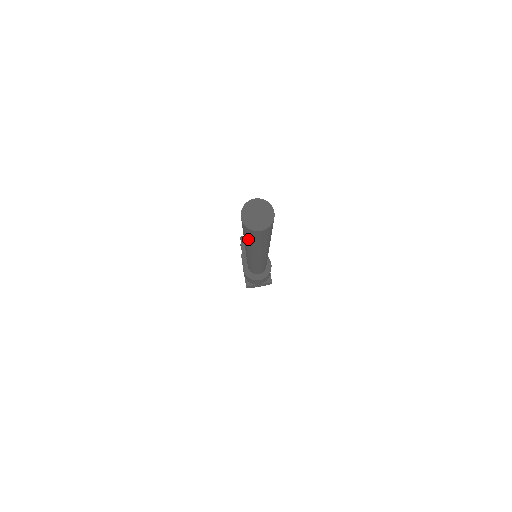
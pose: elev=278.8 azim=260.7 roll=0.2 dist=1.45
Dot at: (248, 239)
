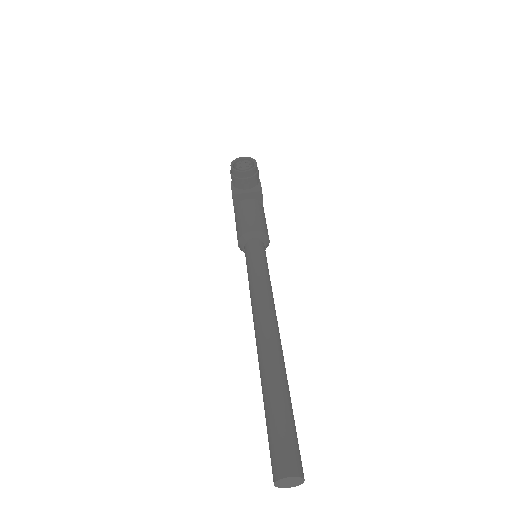
Dot at: occluded
